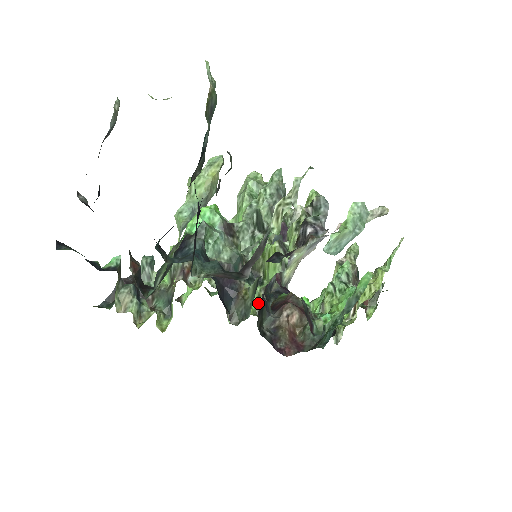
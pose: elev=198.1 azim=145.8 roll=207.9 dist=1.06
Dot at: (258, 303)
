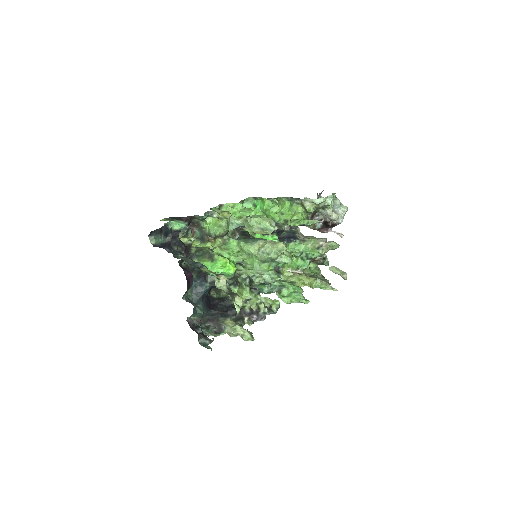
Dot at: occluded
